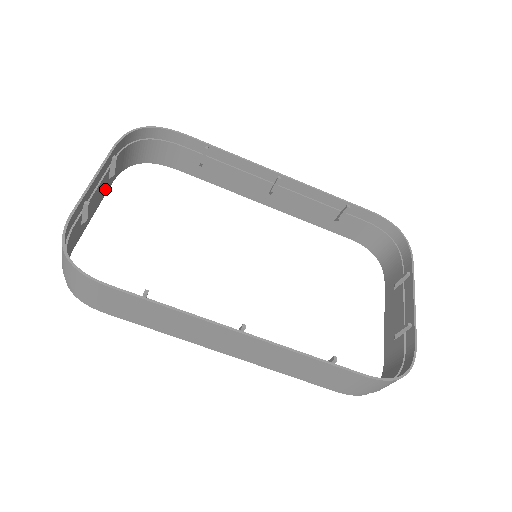
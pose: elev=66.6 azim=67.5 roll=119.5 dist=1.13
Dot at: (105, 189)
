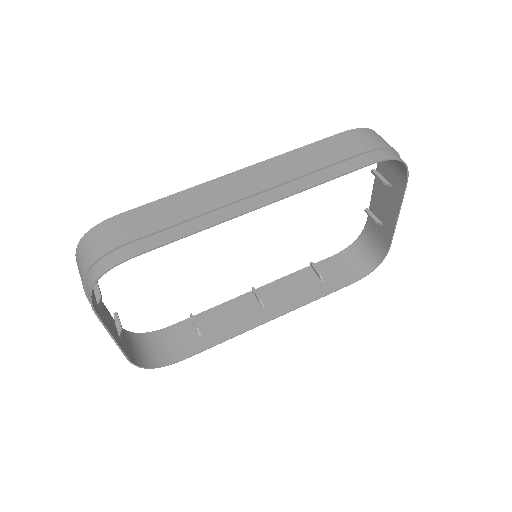
Dot at: (119, 342)
